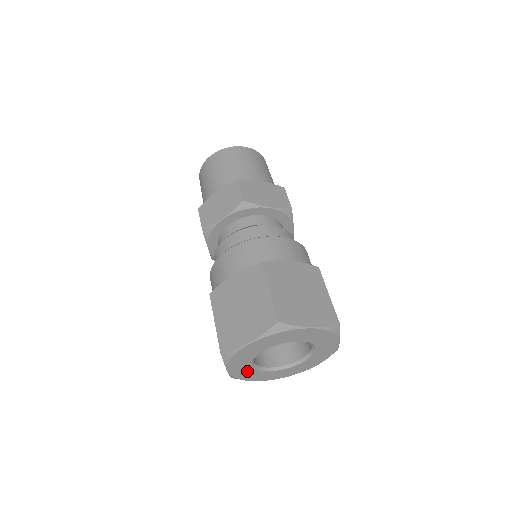
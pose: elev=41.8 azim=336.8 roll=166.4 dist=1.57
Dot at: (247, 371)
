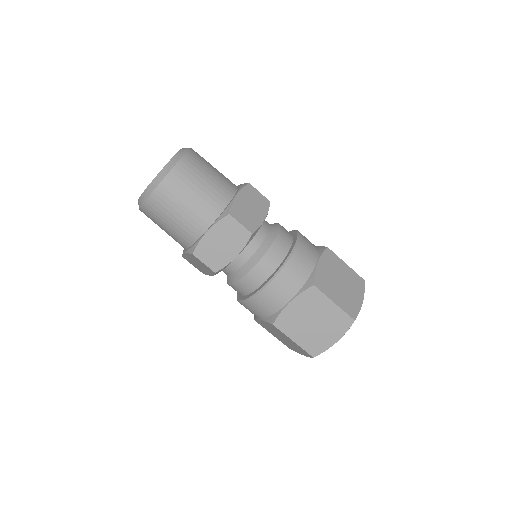
Dot at: occluded
